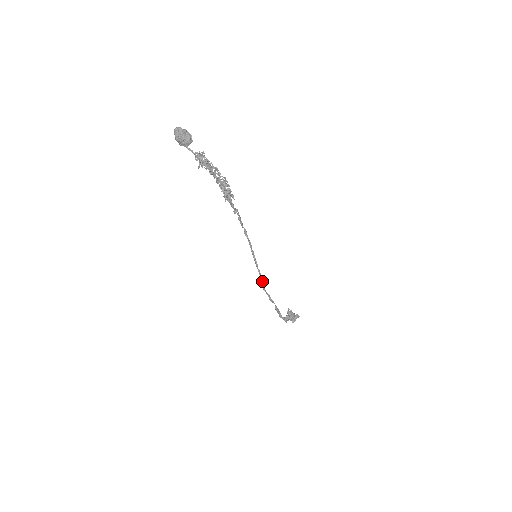
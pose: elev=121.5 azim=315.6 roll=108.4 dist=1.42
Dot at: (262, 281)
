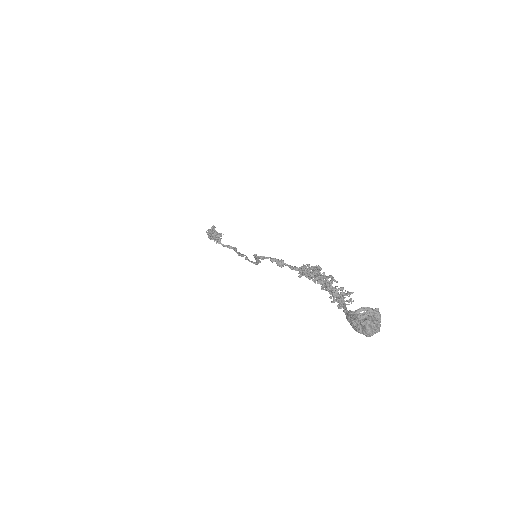
Dot at: (258, 263)
